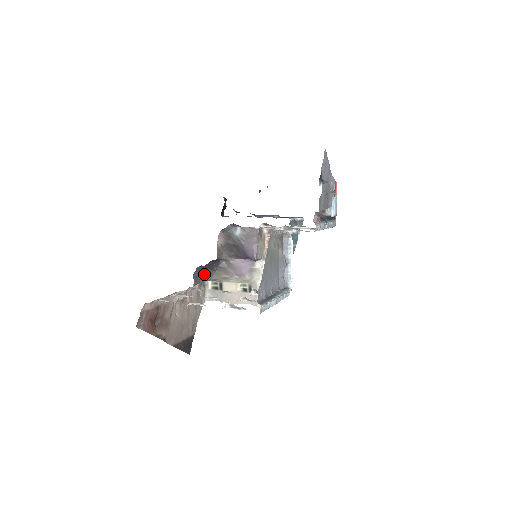
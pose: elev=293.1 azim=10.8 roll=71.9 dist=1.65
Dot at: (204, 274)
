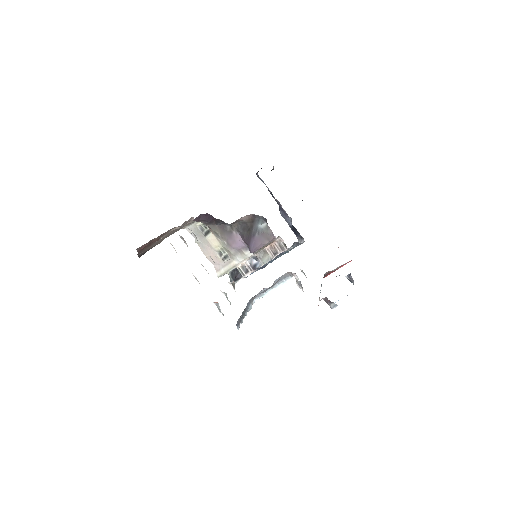
Dot at: (207, 221)
